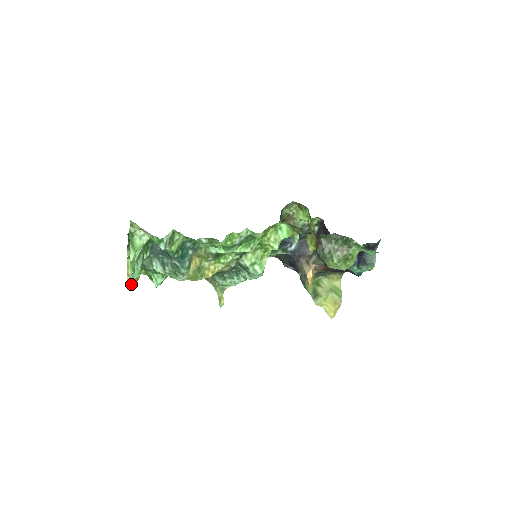
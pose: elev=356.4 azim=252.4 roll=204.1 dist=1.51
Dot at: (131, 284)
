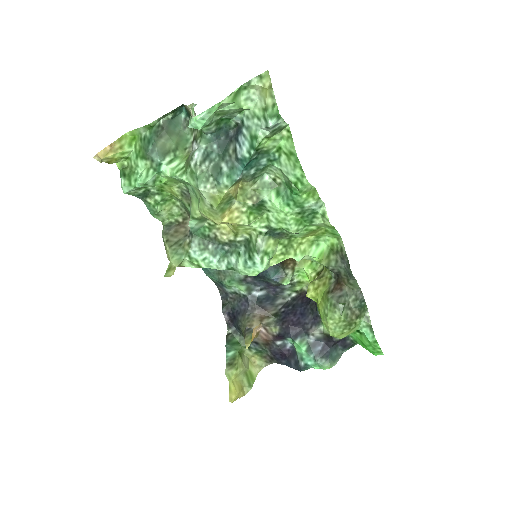
Dot at: (102, 157)
